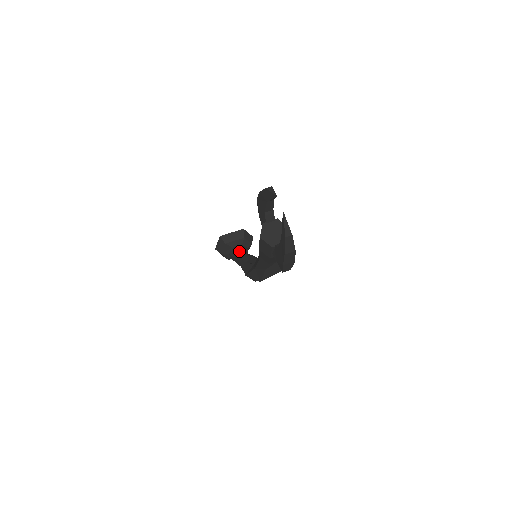
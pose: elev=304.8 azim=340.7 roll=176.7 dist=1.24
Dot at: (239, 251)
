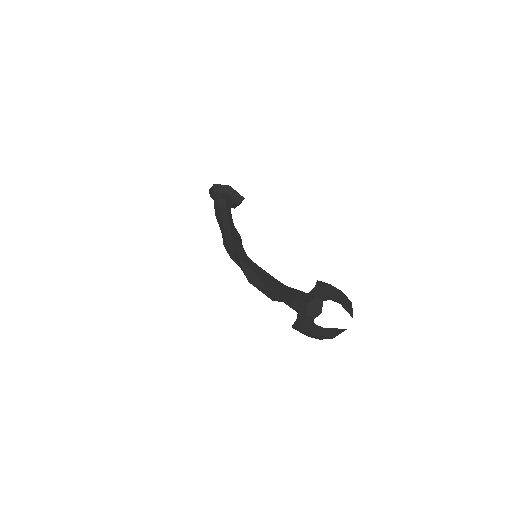
Dot at: (228, 209)
